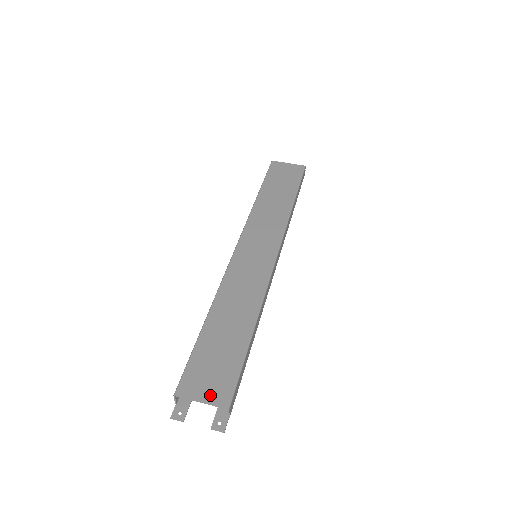
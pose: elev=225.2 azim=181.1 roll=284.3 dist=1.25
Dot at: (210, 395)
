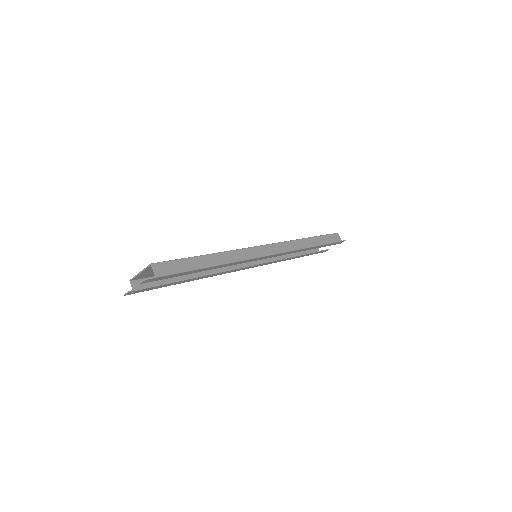
Dot at: (148, 269)
